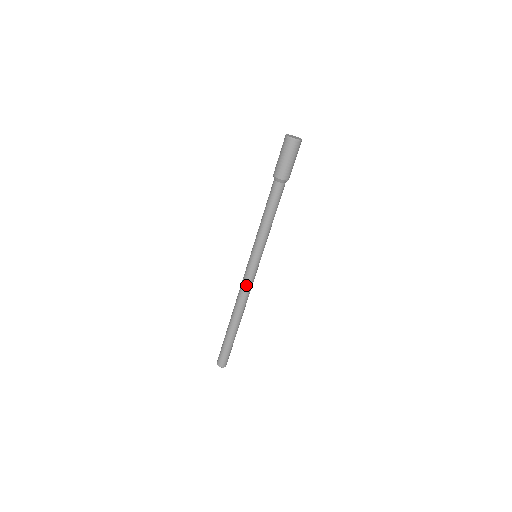
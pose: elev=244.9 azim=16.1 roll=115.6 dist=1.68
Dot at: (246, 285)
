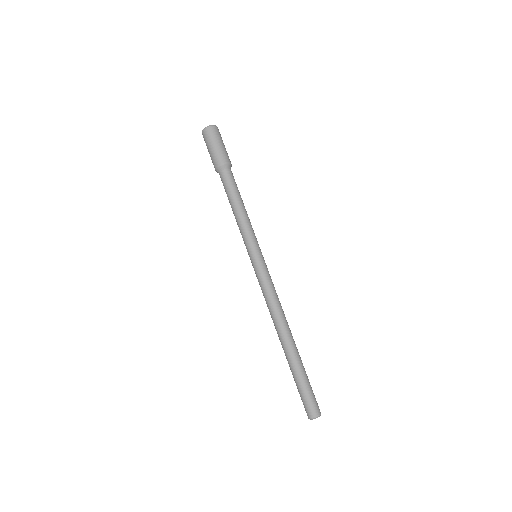
Dot at: (265, 292)
